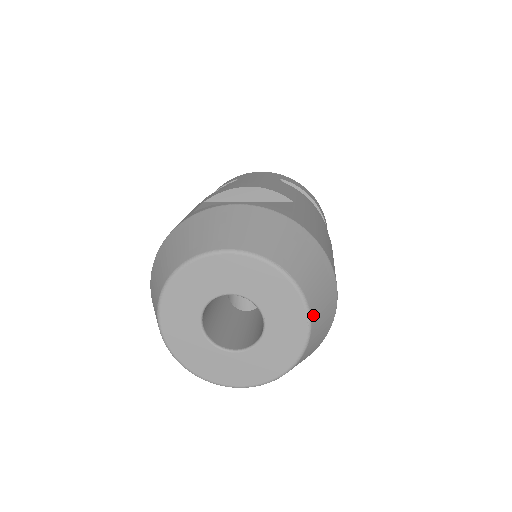
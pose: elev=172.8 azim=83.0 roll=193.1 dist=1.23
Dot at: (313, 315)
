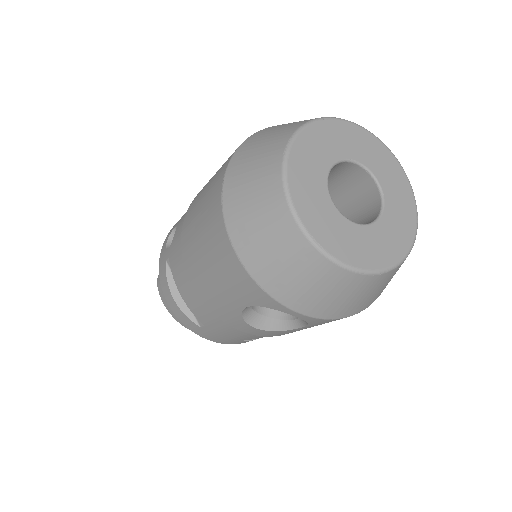
Dot at: occluded
